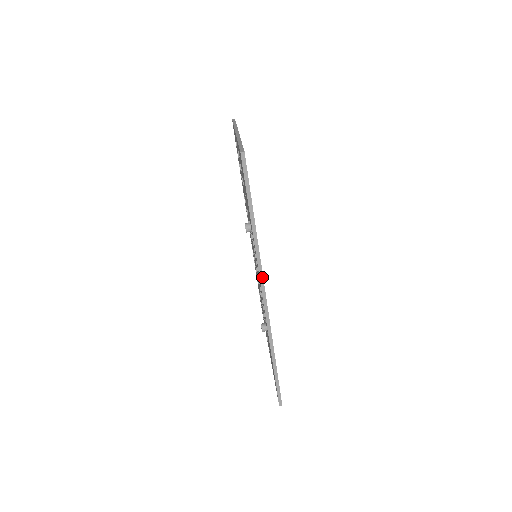
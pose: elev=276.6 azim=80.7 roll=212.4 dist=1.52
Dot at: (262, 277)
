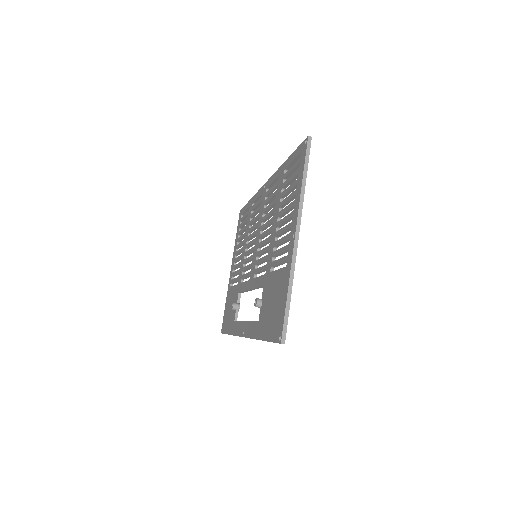
Dot at: occluded
